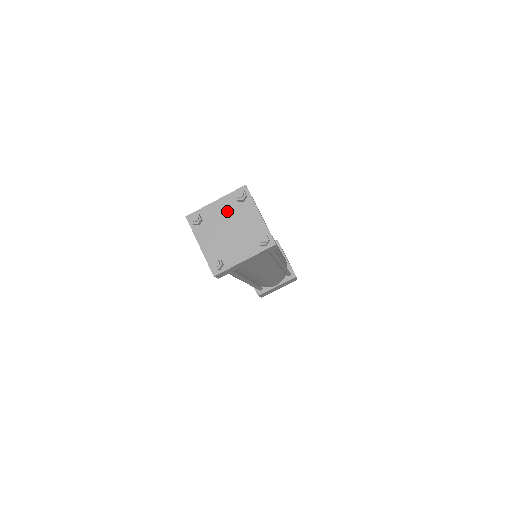
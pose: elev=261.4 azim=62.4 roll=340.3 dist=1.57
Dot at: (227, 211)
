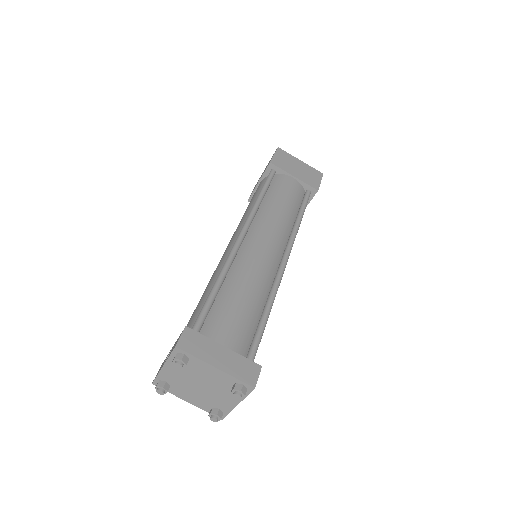
Dot at: (215, 380)
